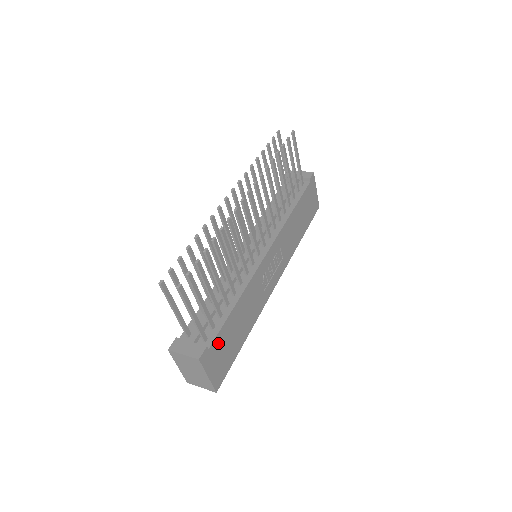
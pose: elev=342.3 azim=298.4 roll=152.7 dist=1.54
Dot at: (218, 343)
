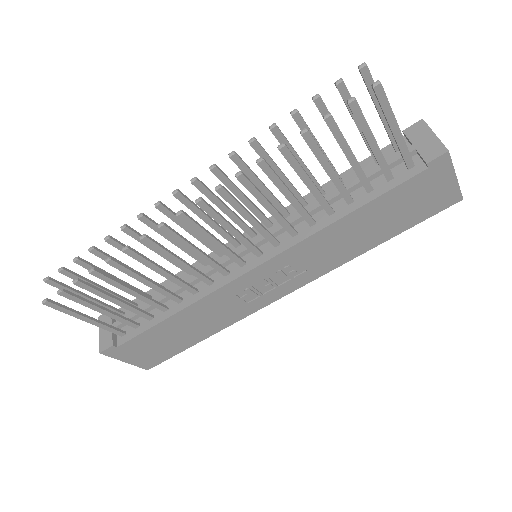
Dot at: (138, 343)
